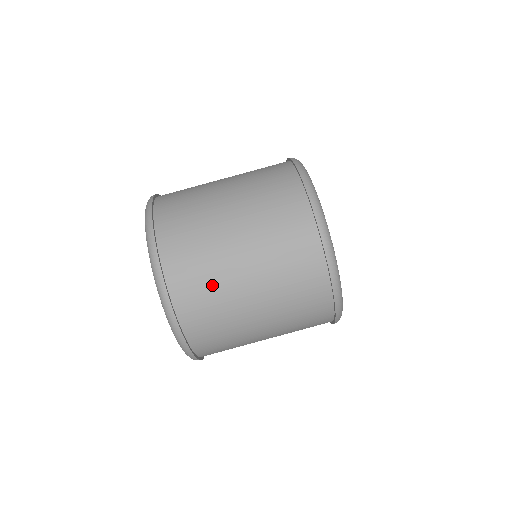
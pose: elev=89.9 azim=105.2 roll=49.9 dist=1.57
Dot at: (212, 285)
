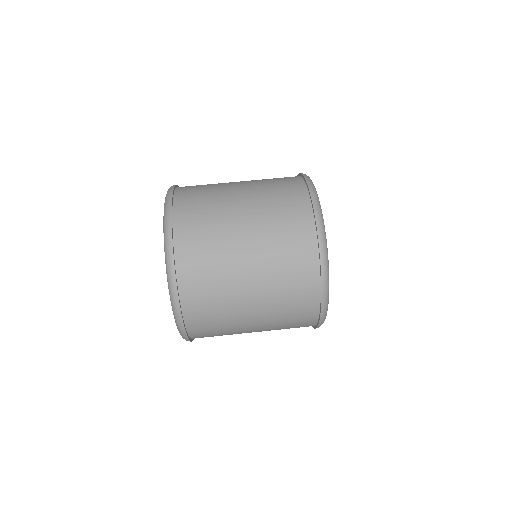
Dot at: (217, 283)
